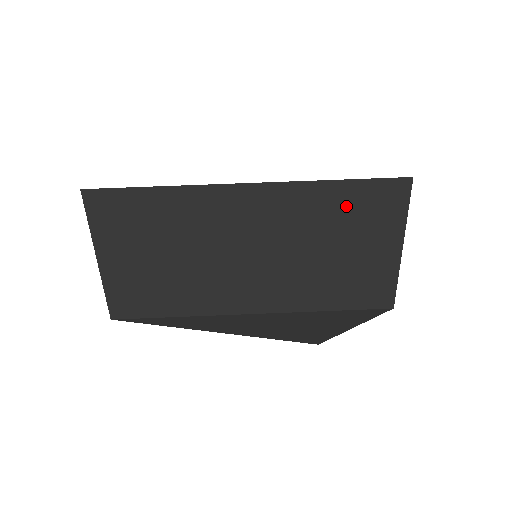
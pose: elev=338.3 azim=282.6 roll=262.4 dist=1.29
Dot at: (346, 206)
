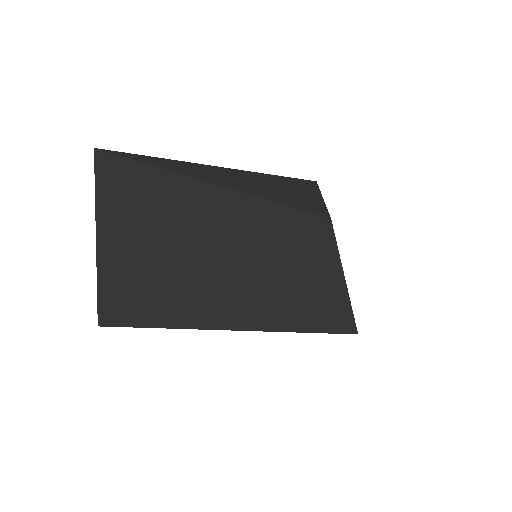
Dot at: (303, 230)
